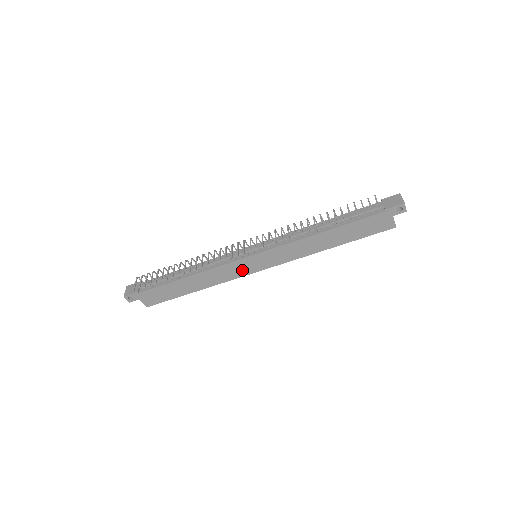
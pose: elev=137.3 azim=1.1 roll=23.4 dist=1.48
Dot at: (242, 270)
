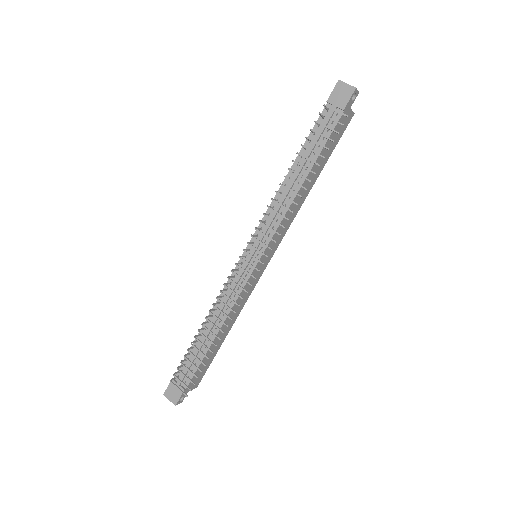
Dot at: (255, 279)
